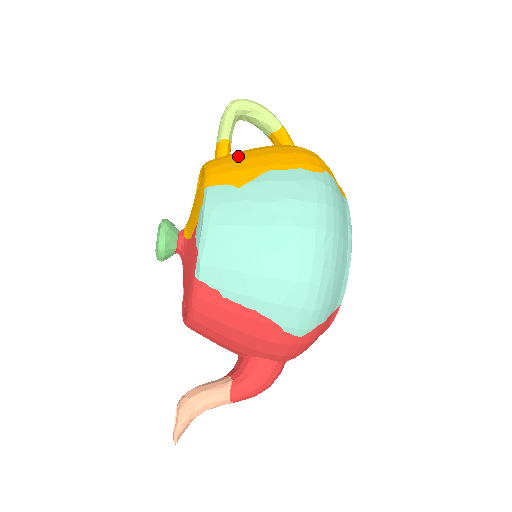
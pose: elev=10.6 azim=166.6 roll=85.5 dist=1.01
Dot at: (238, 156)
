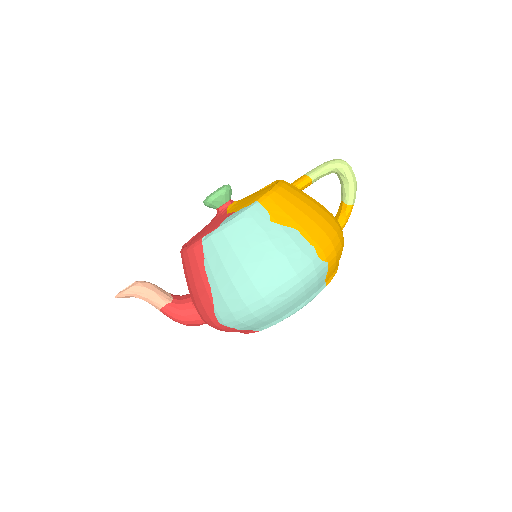
Dot at: (297, 200)
